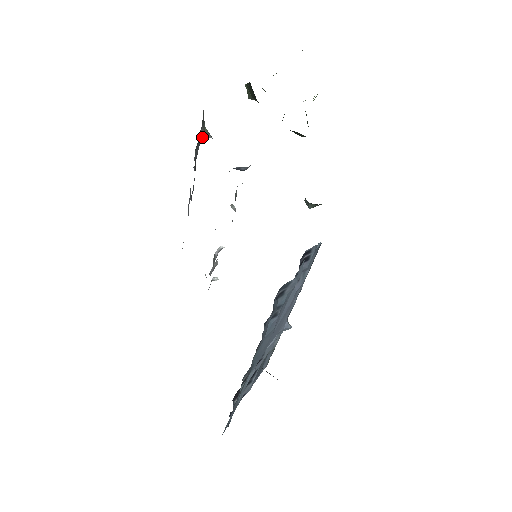
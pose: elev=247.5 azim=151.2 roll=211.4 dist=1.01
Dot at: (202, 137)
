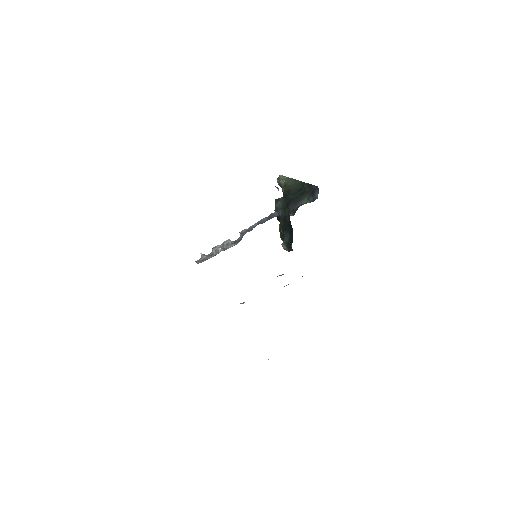
Dot at: occluded
